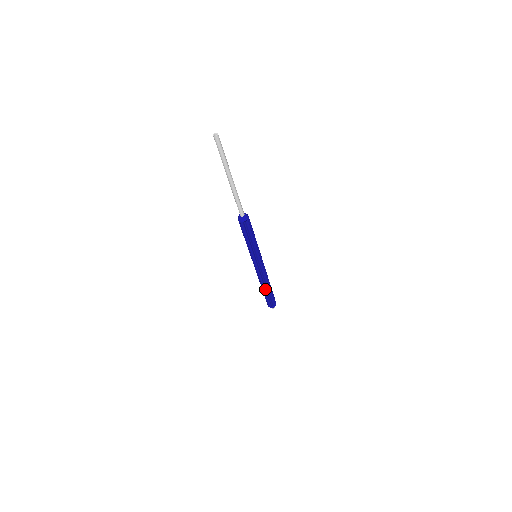
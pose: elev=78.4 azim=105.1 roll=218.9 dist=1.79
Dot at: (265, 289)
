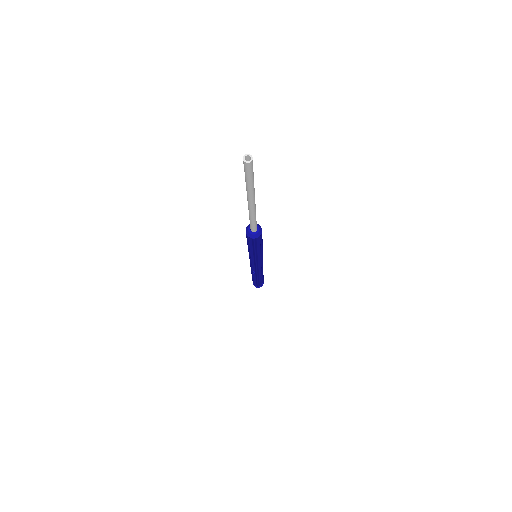
Dot at: (255, 277)
